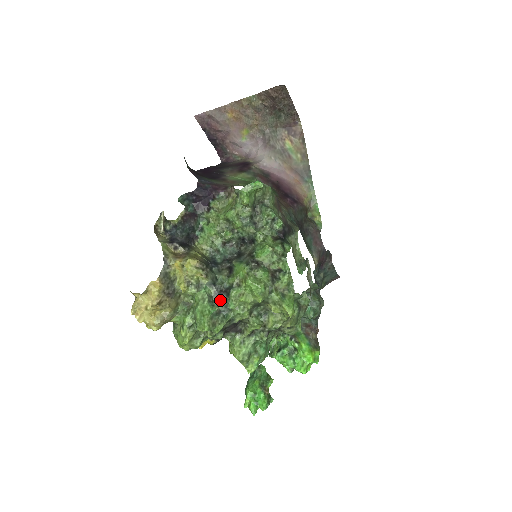
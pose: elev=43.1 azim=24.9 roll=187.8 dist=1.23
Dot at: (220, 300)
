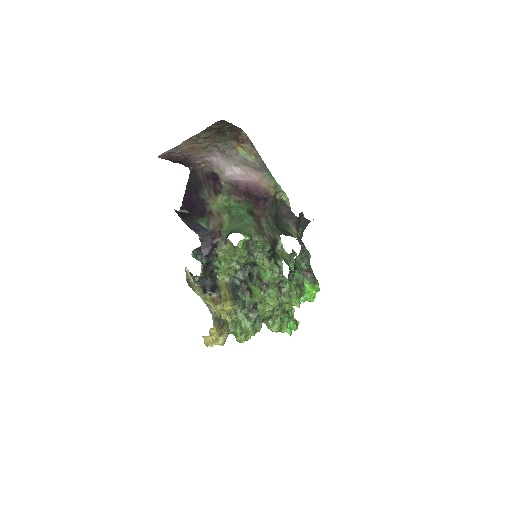
Dot at: (252, 313)
